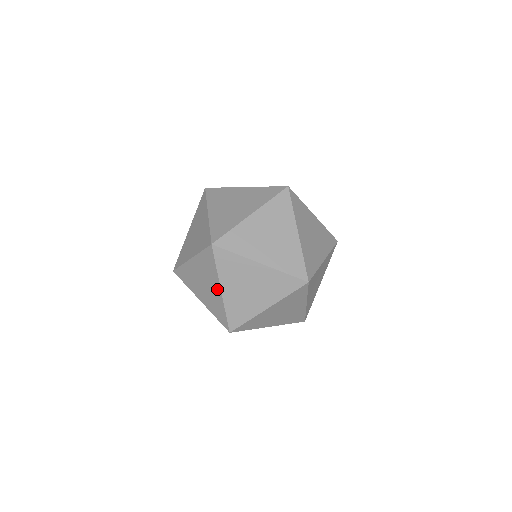
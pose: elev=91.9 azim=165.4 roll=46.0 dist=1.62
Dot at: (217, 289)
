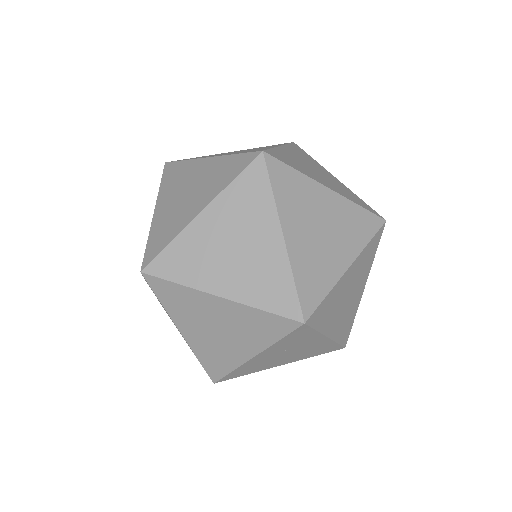
Dot at: (319, 341)
